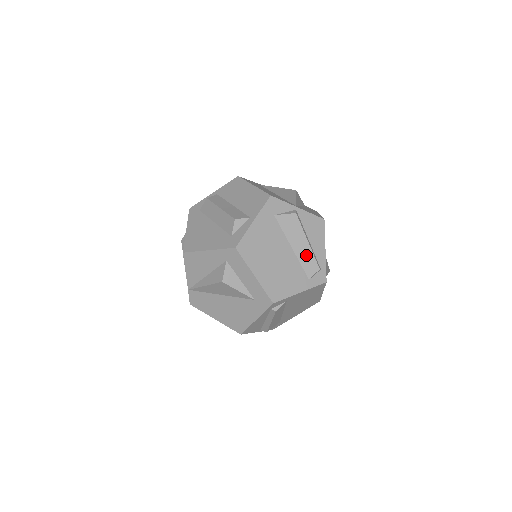
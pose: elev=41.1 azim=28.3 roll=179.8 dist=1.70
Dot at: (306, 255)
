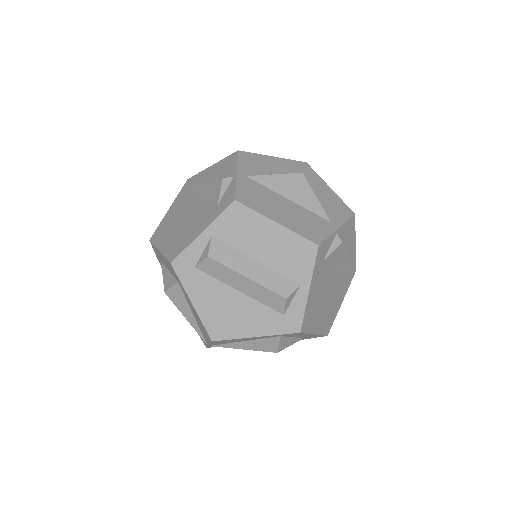
Dot at: (346, 269)
